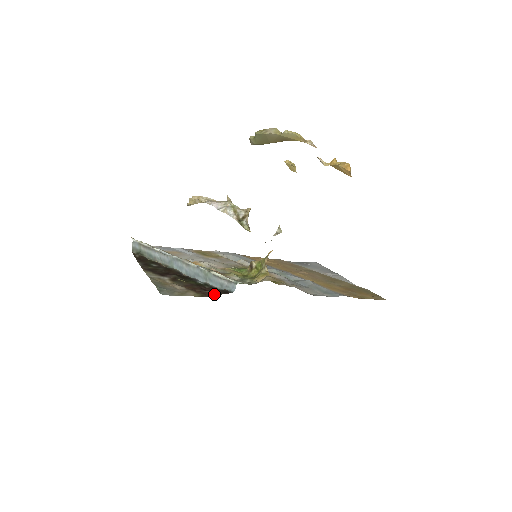
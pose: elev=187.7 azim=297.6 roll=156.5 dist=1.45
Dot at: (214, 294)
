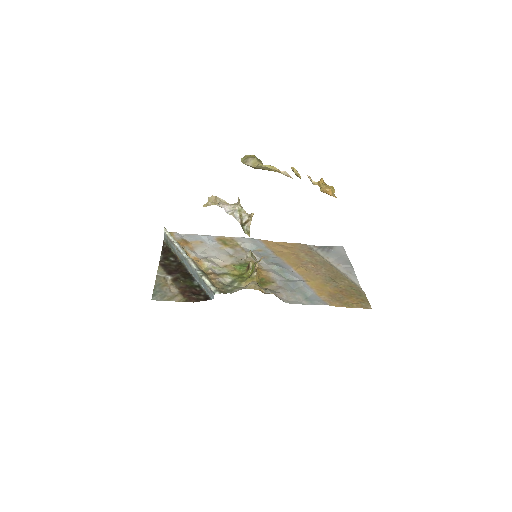
Dot at: (197, 300)
